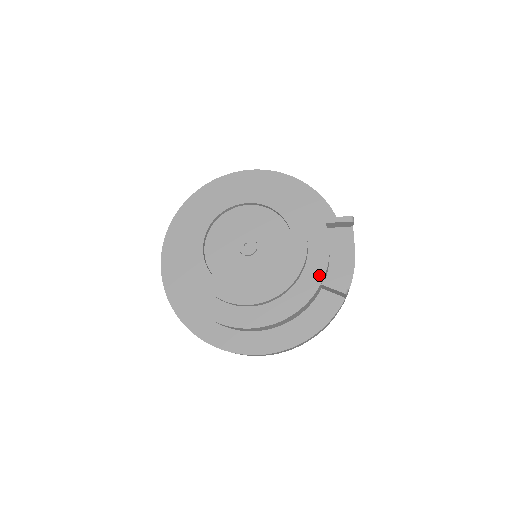
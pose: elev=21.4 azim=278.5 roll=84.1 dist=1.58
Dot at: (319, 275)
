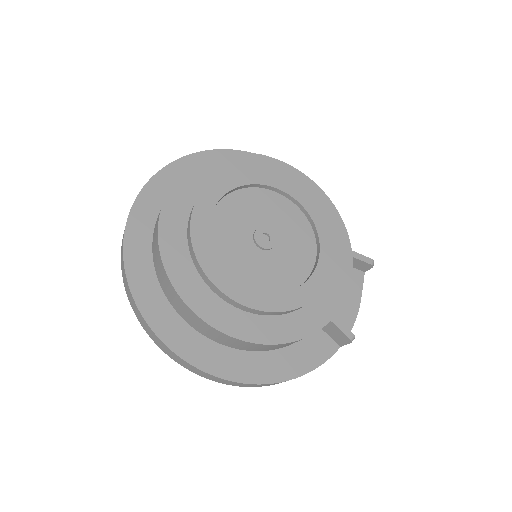
Dot at: (333, 307)
